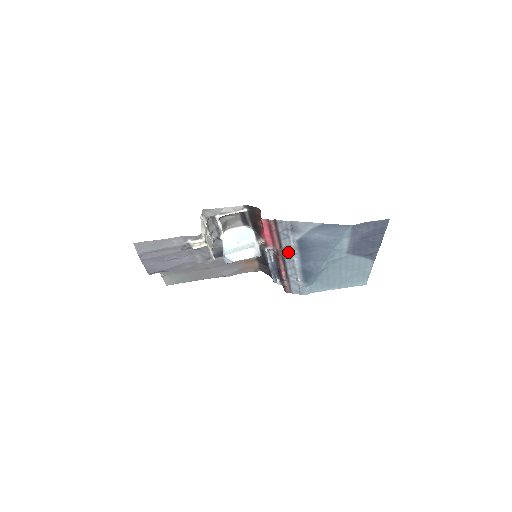
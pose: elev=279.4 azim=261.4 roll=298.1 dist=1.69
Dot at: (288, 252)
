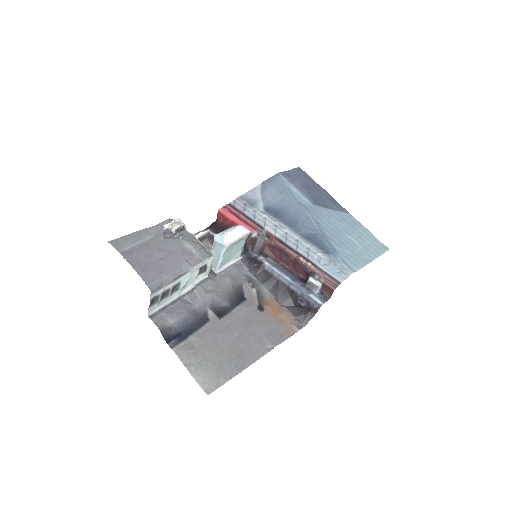
Dot at: (273, 228)
